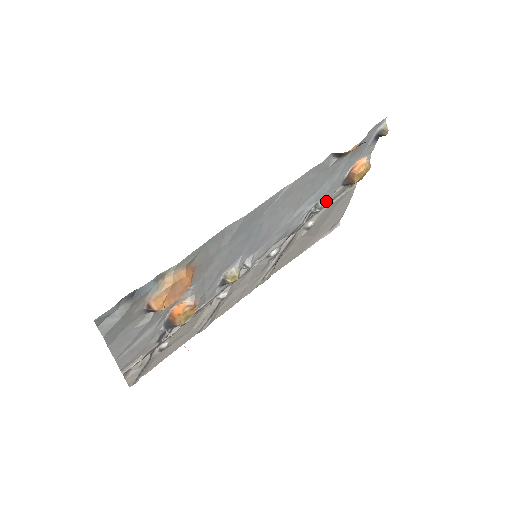
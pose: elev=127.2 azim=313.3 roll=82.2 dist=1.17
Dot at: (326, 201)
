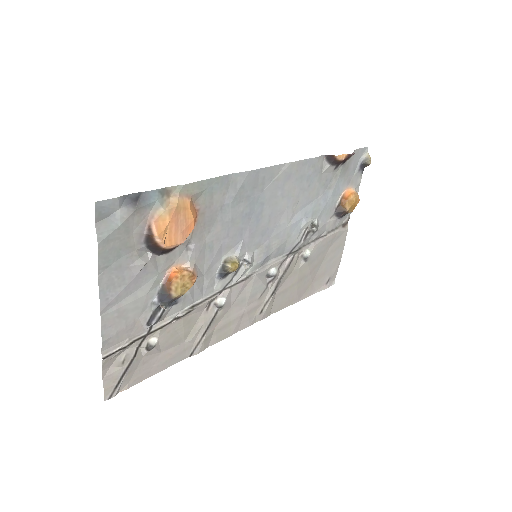
Dot at: (321, 225)
